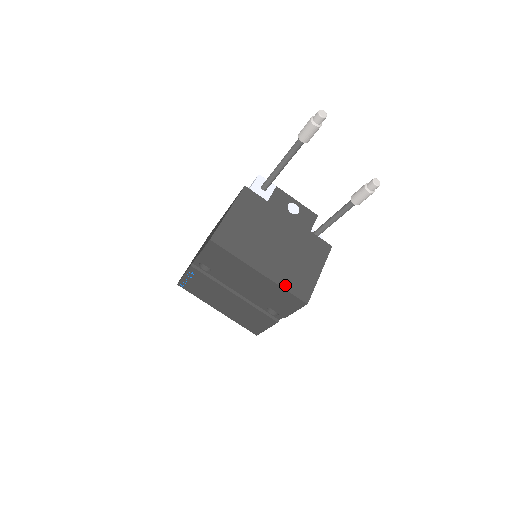
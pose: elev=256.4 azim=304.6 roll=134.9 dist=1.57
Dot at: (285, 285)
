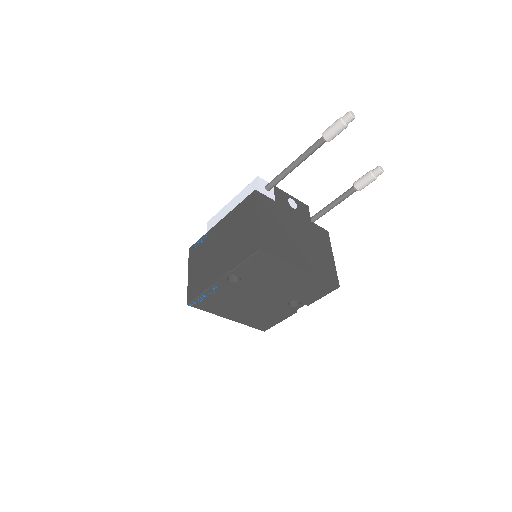
Dot at: (321, 275)
